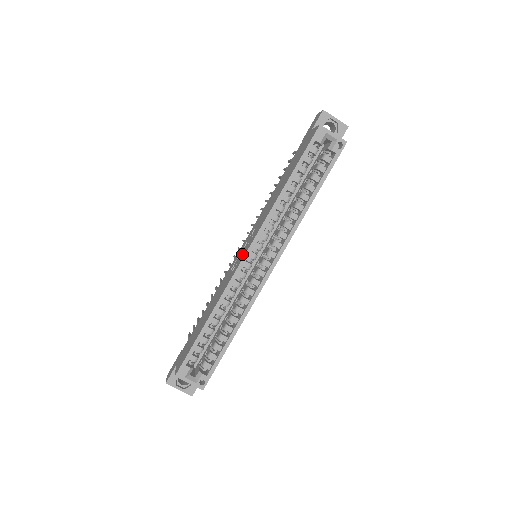
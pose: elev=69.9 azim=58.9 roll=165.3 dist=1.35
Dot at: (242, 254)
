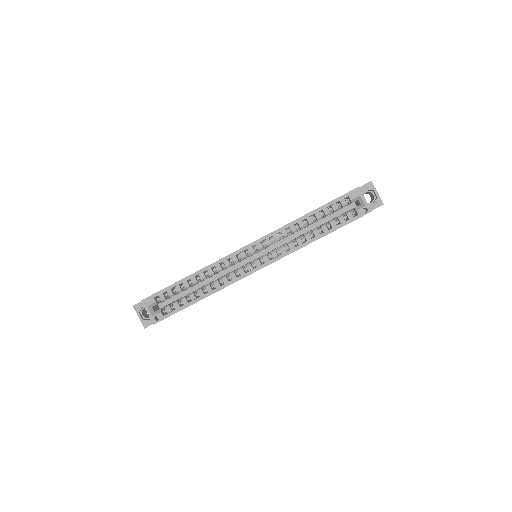
Dot at: occluded
